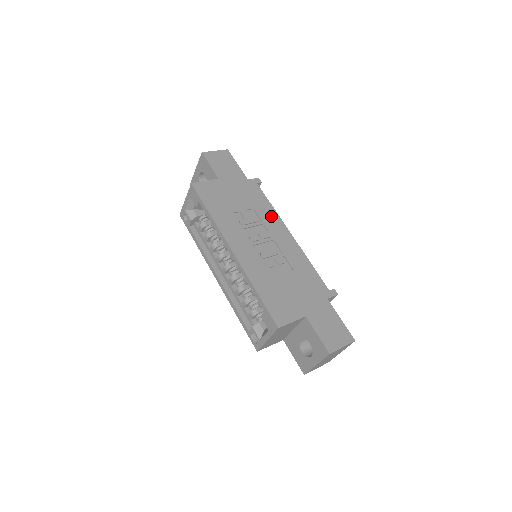
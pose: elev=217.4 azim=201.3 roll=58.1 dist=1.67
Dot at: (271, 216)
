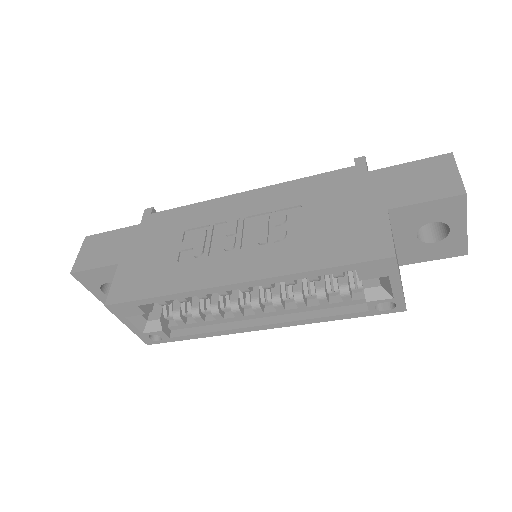
Dot at: (207, 210)
